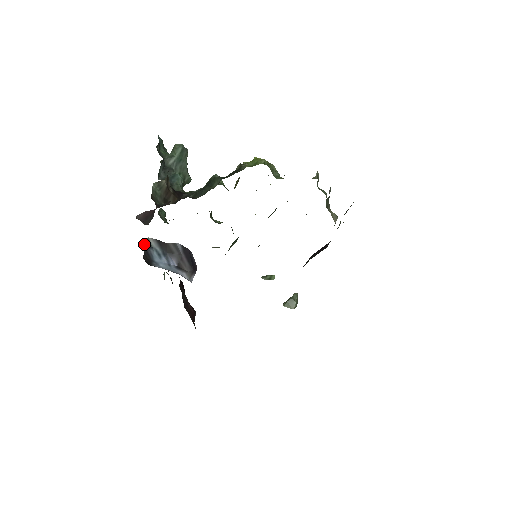
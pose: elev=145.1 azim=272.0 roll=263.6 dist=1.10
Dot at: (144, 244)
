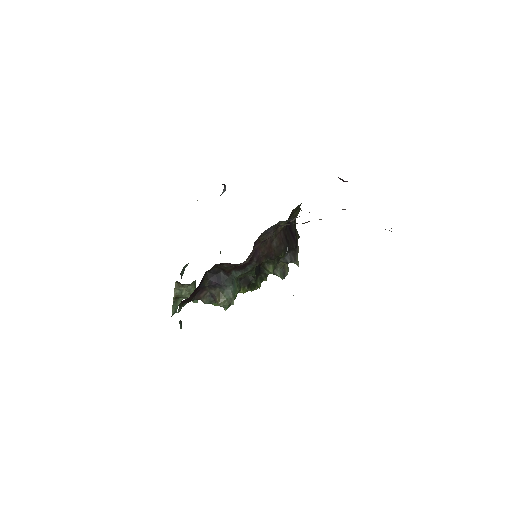
Dot at: occluded
